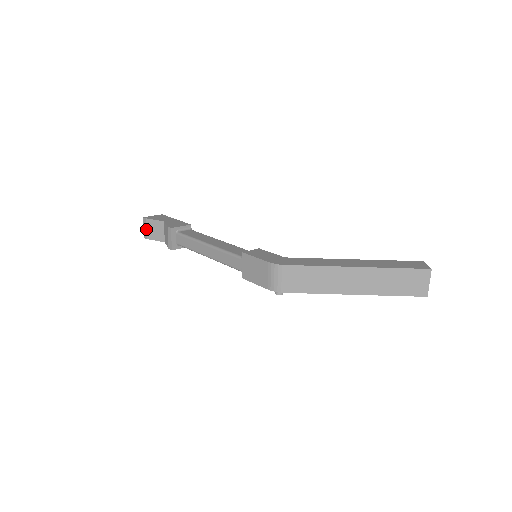
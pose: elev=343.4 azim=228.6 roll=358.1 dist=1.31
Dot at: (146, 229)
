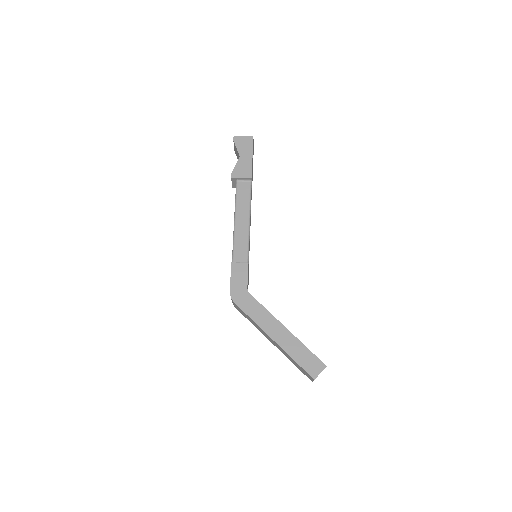
Dot at: (234, 146)
